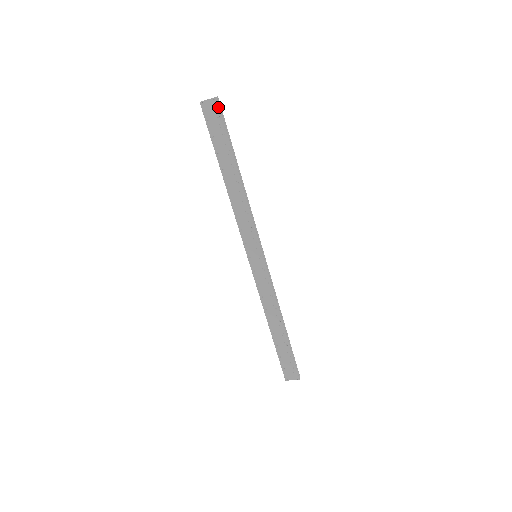
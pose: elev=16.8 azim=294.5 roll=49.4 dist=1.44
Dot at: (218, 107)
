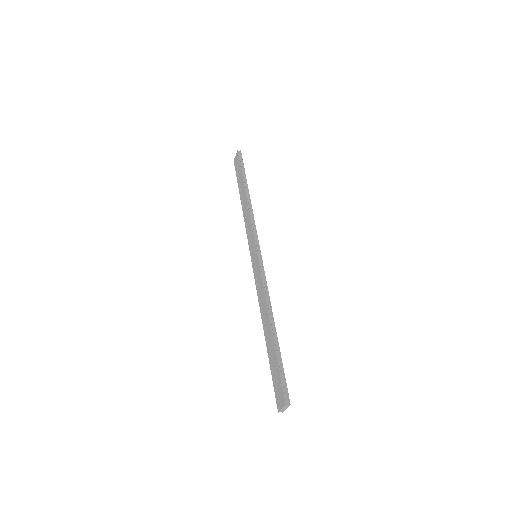
Dot at: (238, 155)
